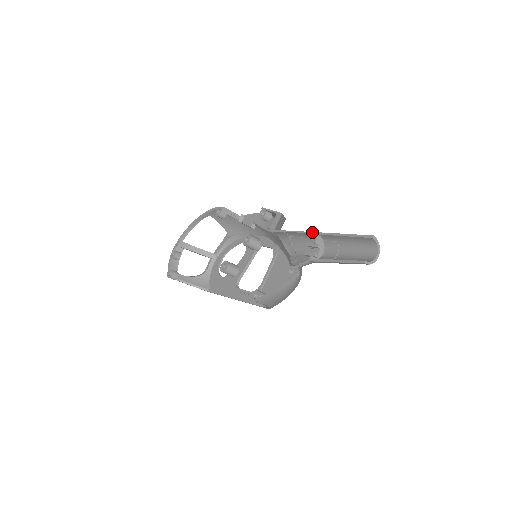
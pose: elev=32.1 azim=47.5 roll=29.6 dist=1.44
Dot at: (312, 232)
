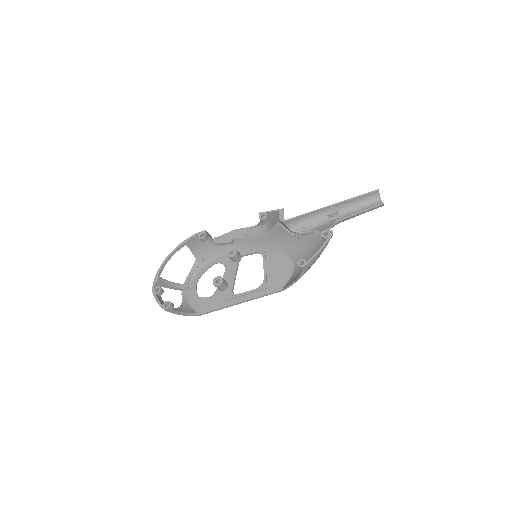
Dot at: (326, 206)
